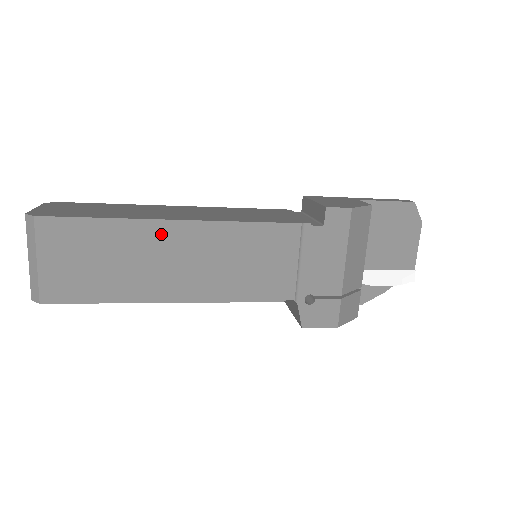
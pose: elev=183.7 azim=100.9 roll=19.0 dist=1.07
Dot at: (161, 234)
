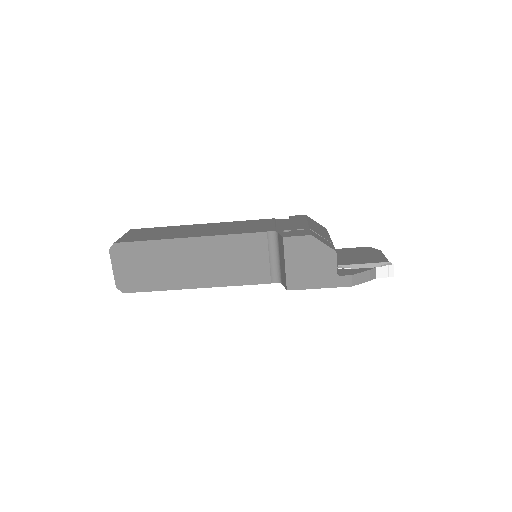
Dot at: (193, 227)
